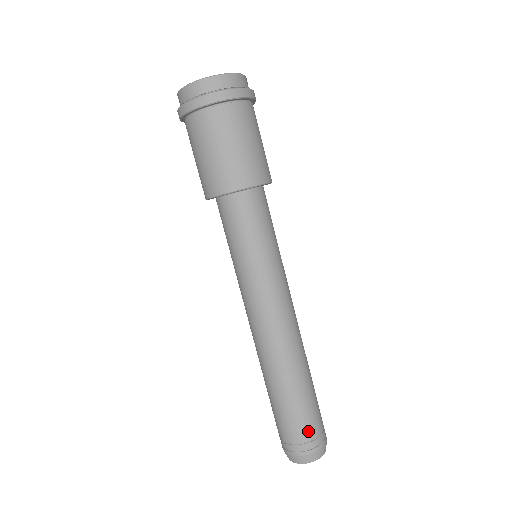
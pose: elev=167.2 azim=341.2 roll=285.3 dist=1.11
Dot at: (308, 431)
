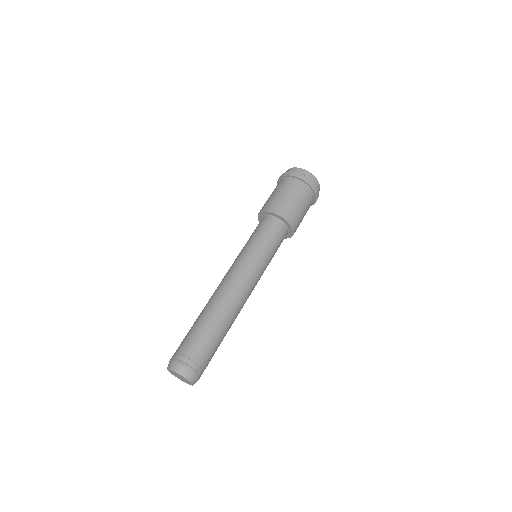
Dot at: (200, 356)
